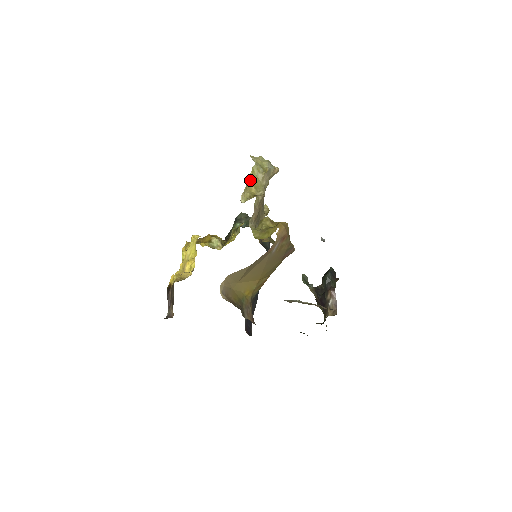
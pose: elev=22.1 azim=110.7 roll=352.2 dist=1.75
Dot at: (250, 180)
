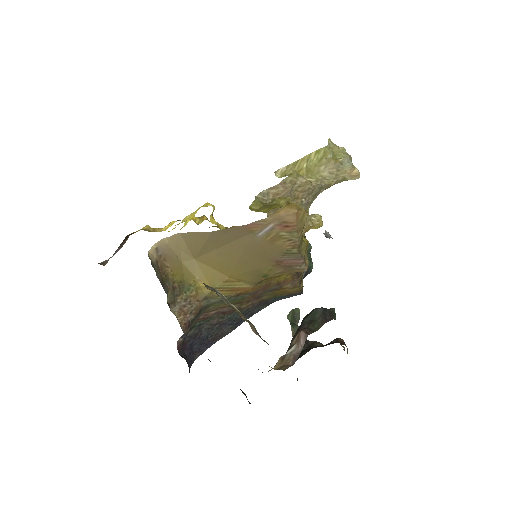
Dot at: (306, 159)
